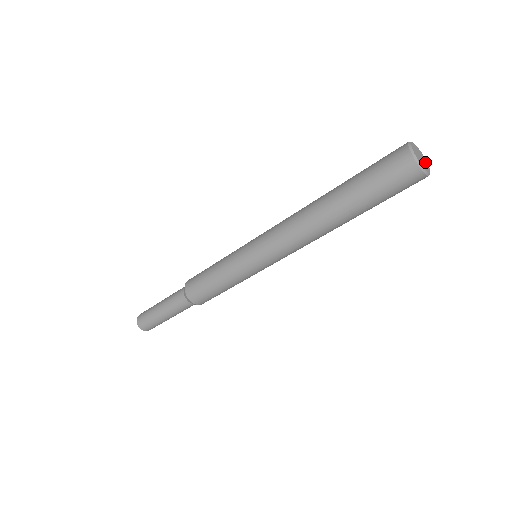
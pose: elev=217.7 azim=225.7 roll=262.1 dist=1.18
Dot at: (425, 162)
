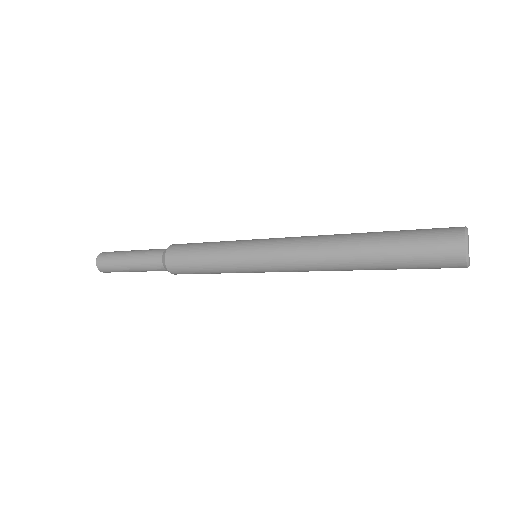
Dot at: occluded
